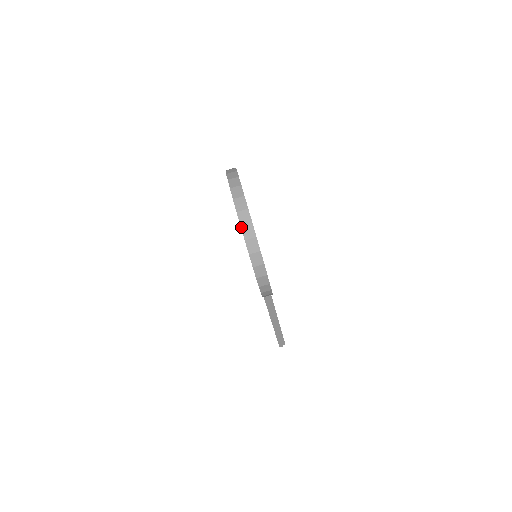
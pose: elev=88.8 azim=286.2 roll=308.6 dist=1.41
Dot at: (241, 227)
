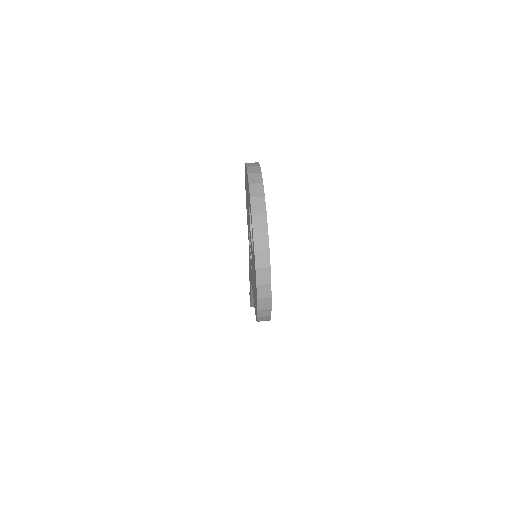
Dot at: (256, 270)
